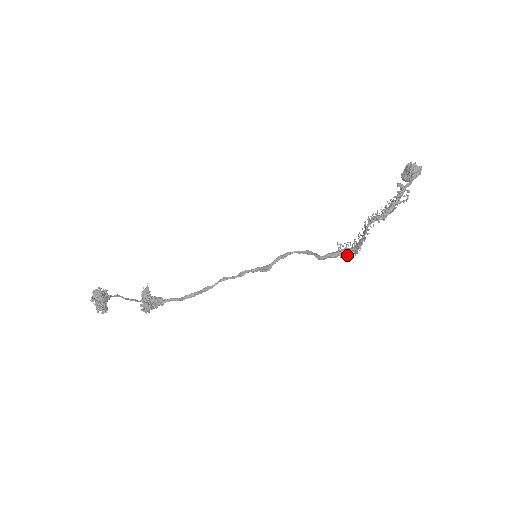
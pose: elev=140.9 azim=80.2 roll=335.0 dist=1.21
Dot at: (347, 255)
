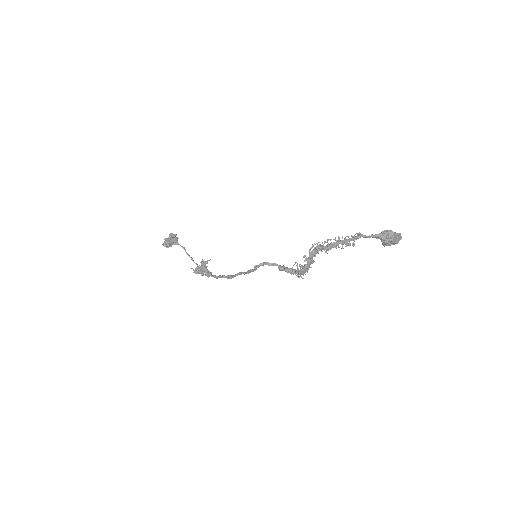
Dot at: (298, 276)
